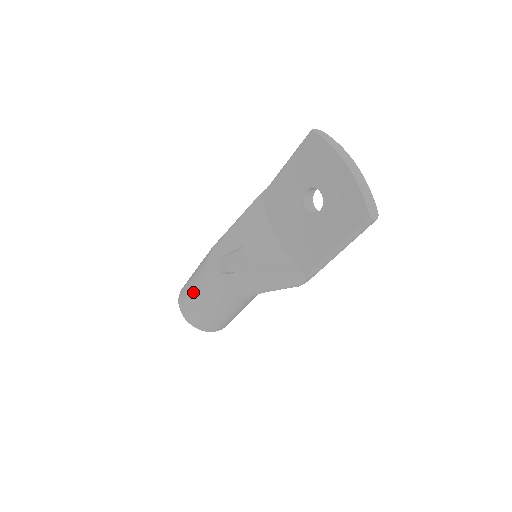
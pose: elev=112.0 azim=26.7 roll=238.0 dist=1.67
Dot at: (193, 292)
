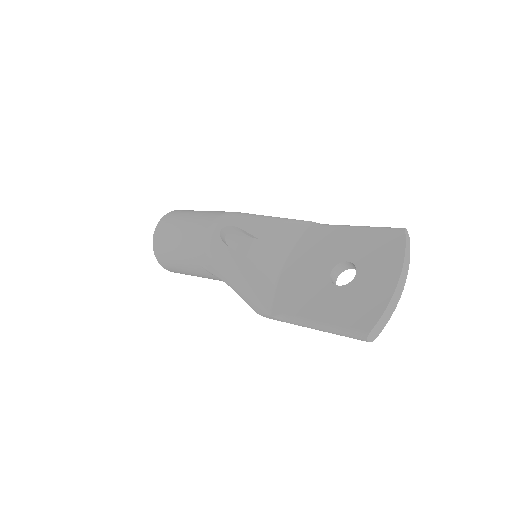
Dot at: (184, 222)
